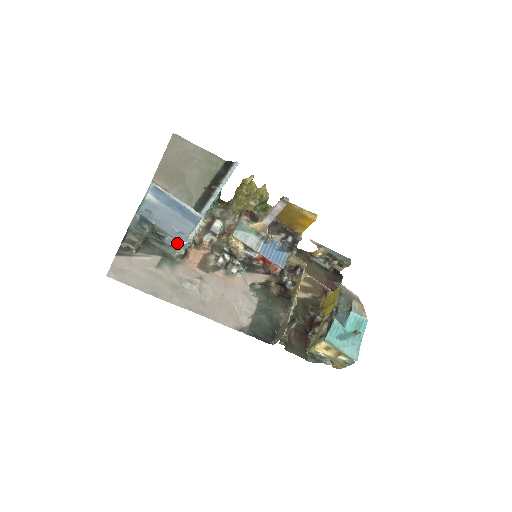
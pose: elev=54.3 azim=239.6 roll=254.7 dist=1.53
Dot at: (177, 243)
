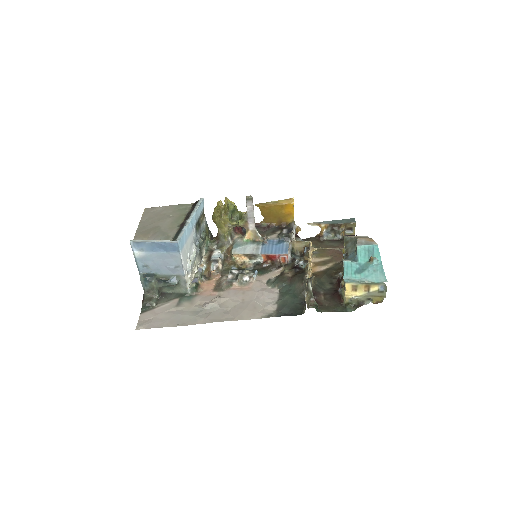
Dot at: (181, 279)
